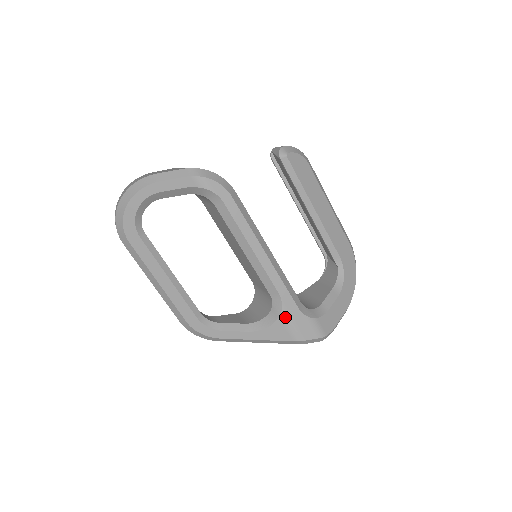
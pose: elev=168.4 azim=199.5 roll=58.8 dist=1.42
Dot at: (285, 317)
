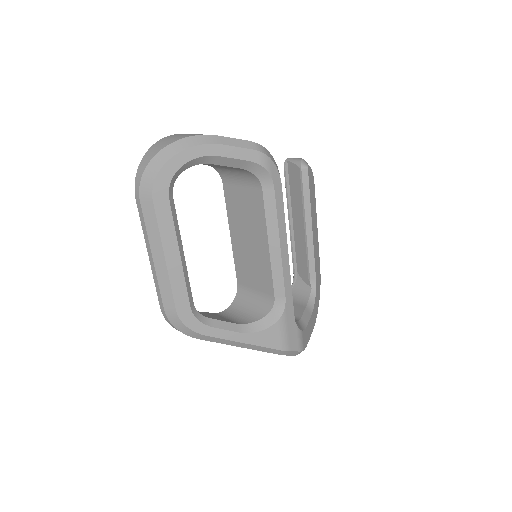
Dot at: (282, 323)
